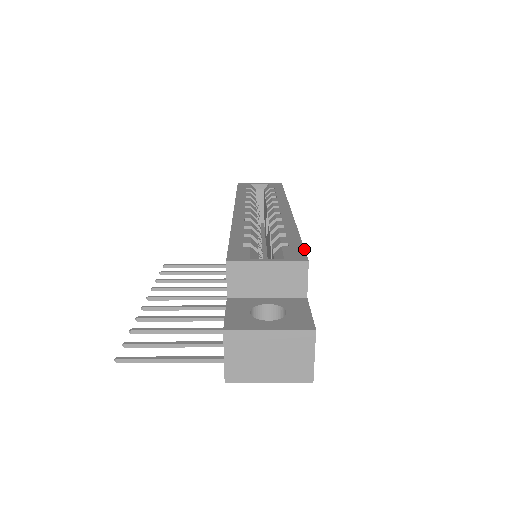
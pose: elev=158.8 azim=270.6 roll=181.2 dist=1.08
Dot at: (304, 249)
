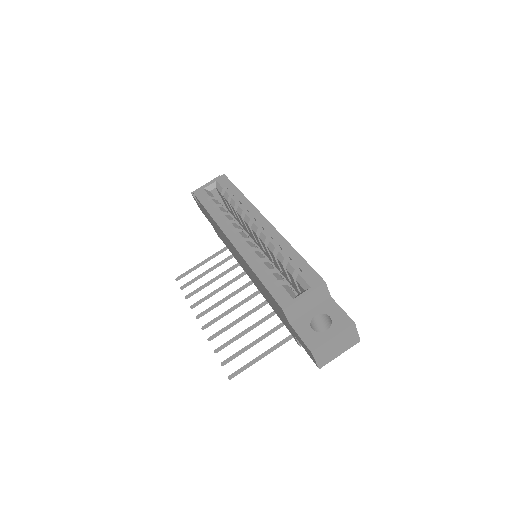
Dot at: (314, 270)
